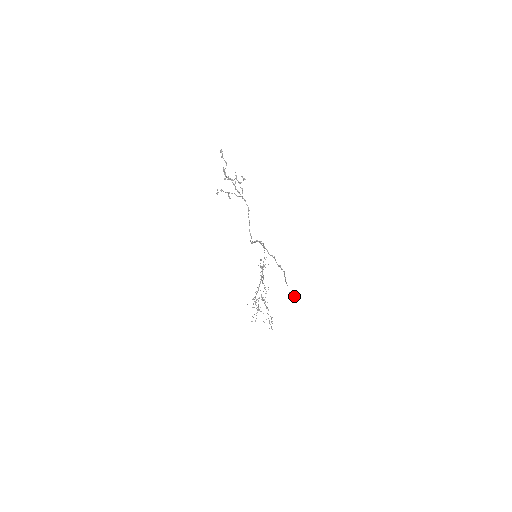
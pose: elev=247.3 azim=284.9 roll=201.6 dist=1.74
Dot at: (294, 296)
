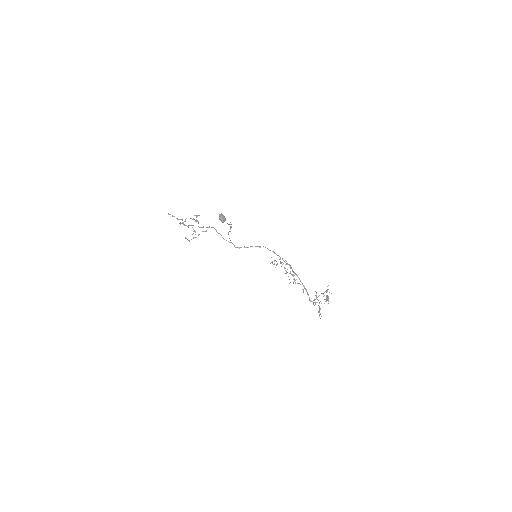
Dot at: (220, 217)
